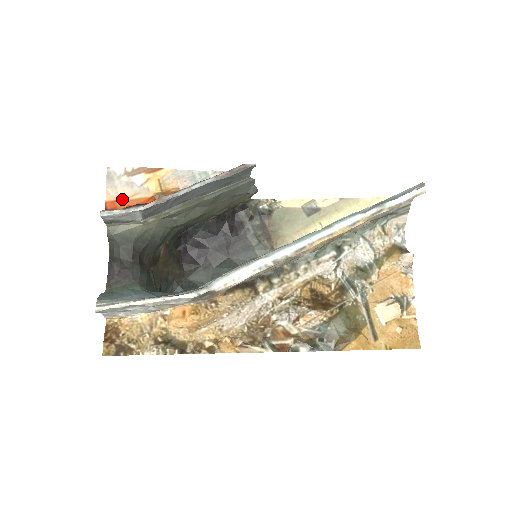
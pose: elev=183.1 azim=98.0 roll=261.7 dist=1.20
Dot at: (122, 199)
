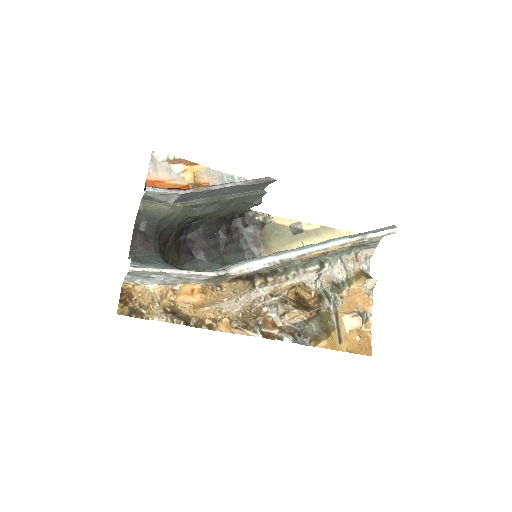
Dot at: (161, 181)
